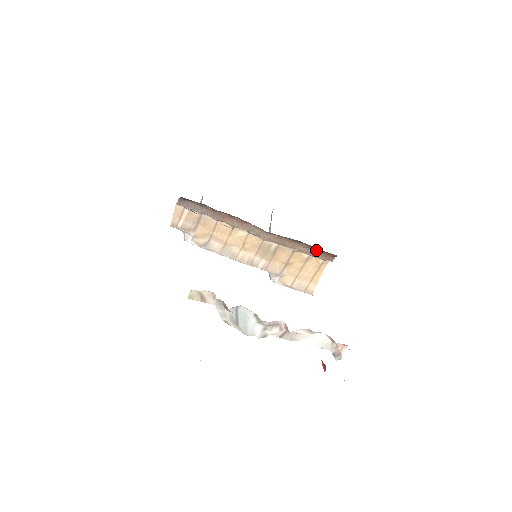
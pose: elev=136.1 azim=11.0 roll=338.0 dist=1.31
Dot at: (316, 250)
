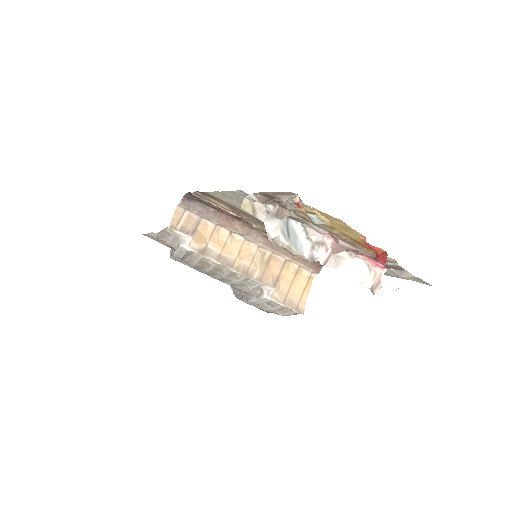
Dot at: occluded
